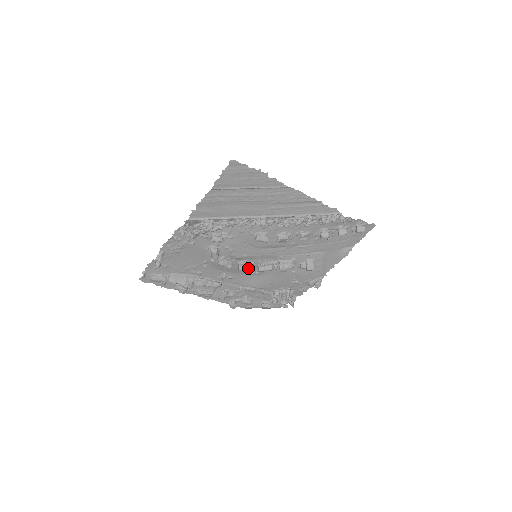
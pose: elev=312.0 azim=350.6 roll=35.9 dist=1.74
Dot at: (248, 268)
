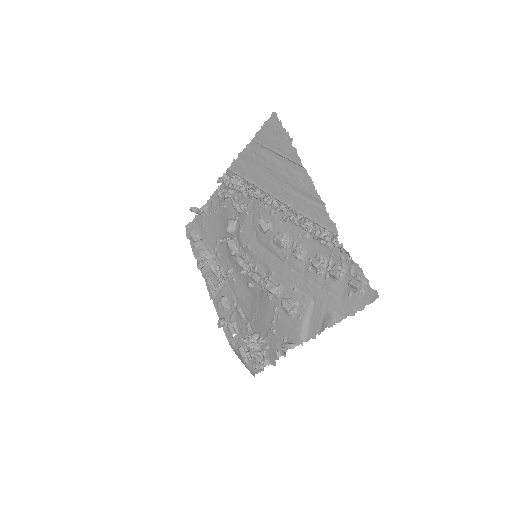
Dot at: (243, 264)
